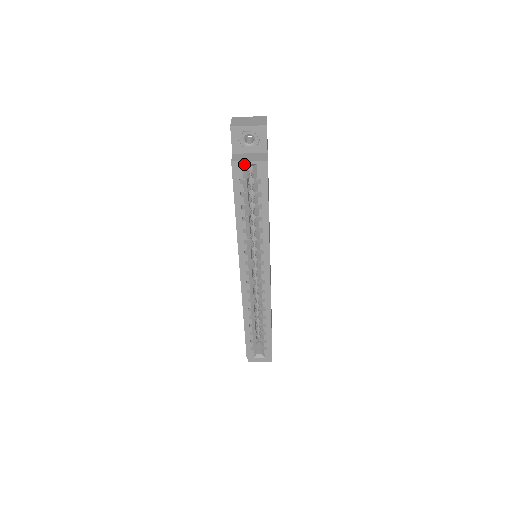
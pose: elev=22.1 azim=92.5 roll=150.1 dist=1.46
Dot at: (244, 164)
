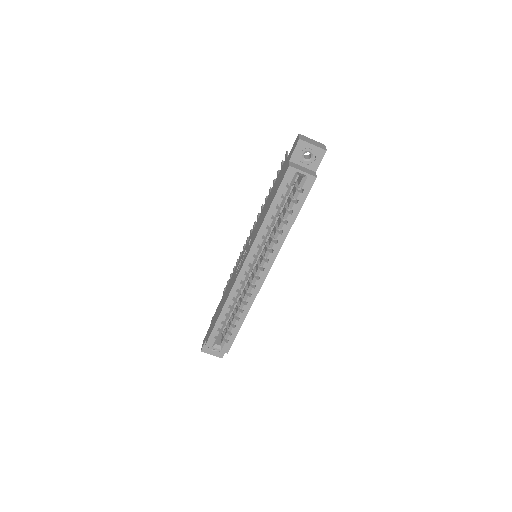
Dot at: (298, 172)
